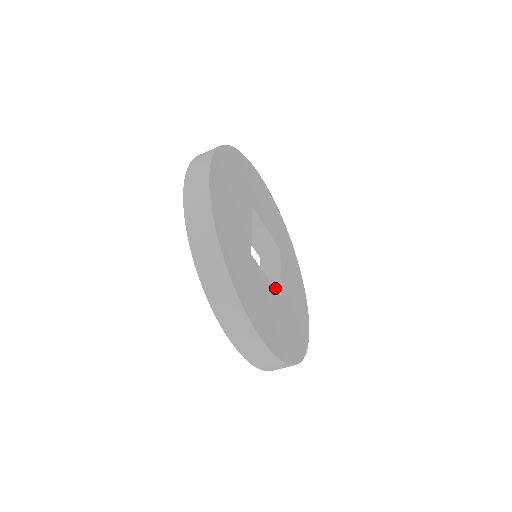
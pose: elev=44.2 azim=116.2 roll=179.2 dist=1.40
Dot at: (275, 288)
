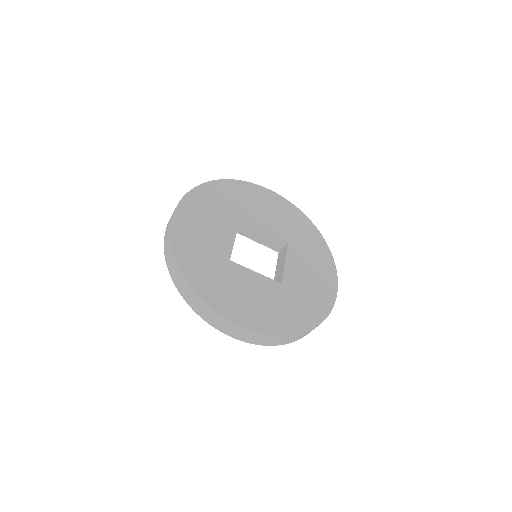
Dot at: (280, 276)
